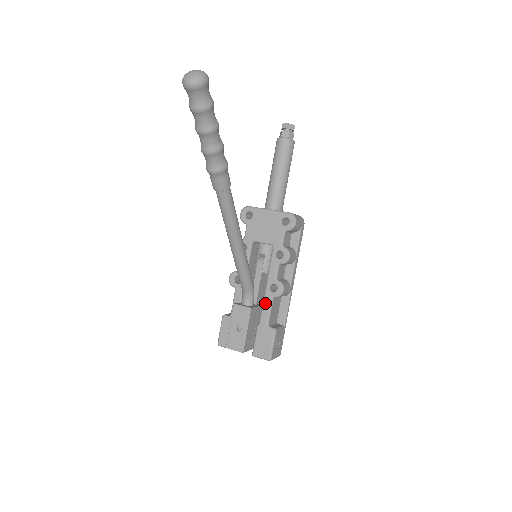
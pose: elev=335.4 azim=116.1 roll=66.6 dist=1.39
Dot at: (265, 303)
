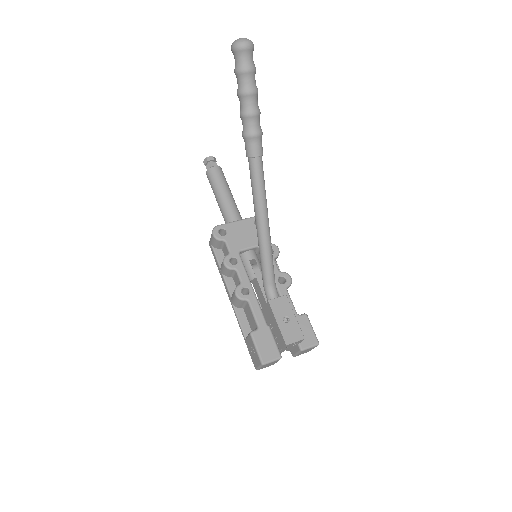
Dot at: occluded
